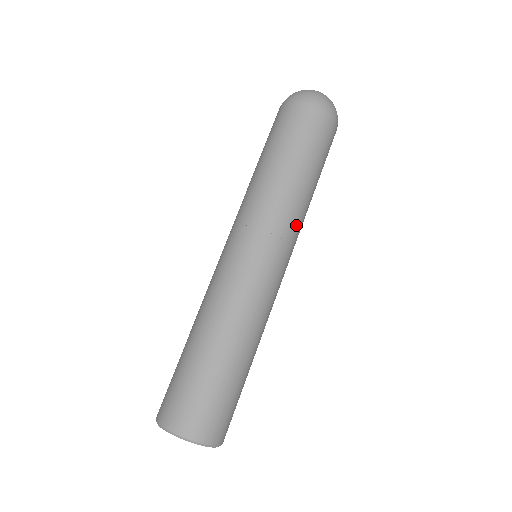
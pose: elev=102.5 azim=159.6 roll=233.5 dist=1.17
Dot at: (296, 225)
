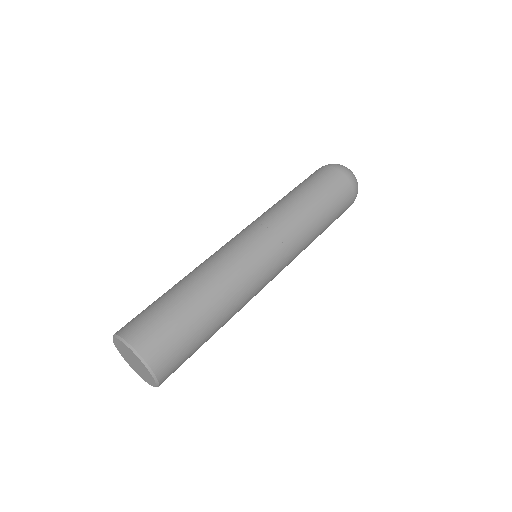
Dot at: (299, 251)
